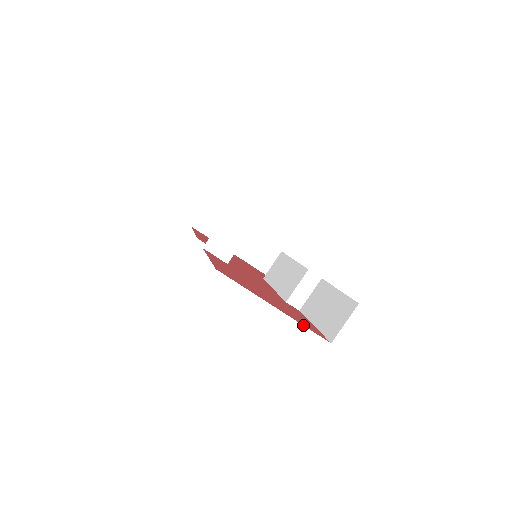
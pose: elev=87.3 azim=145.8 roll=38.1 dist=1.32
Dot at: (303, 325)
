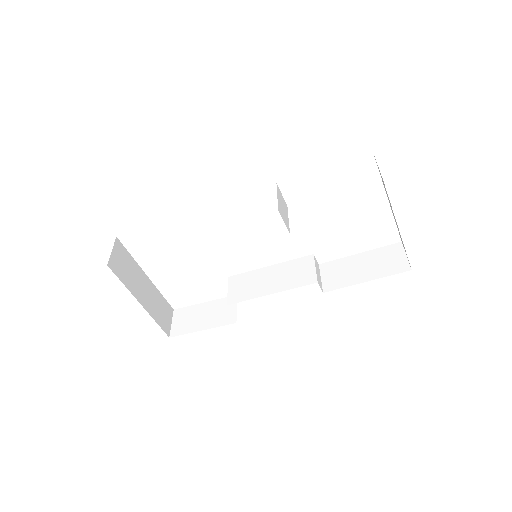
Dot at: (405, 250)
